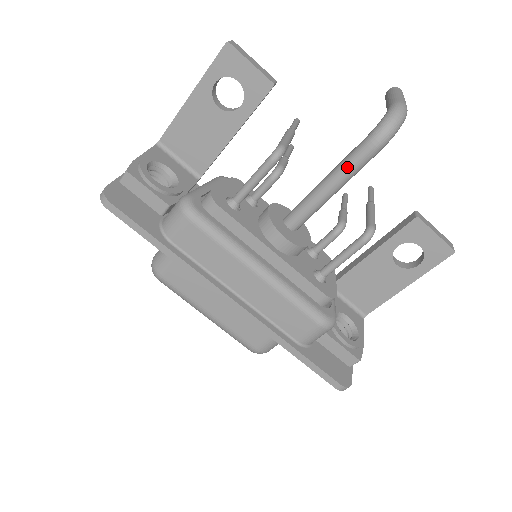
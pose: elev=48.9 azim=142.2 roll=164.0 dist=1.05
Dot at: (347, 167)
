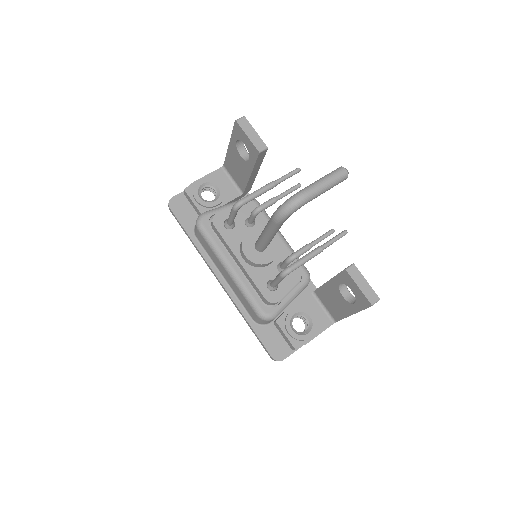
Dot at: (267, 227)
